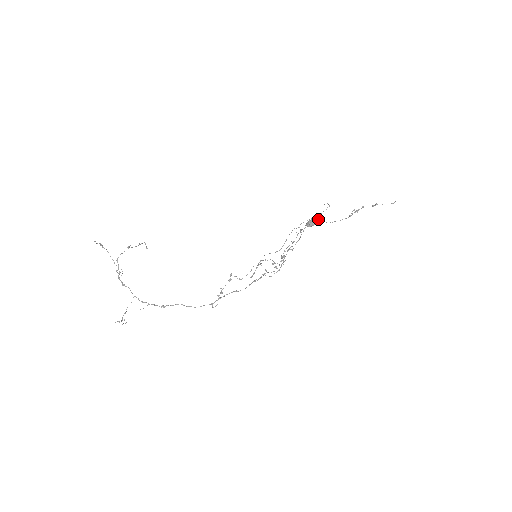
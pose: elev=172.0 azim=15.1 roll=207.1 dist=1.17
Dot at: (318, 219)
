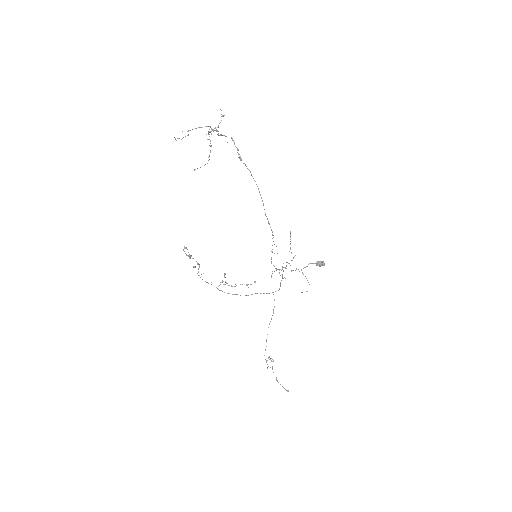
Dot at: (273, 312)
